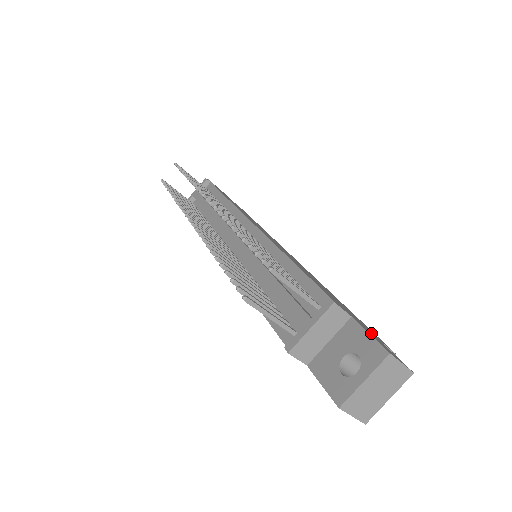
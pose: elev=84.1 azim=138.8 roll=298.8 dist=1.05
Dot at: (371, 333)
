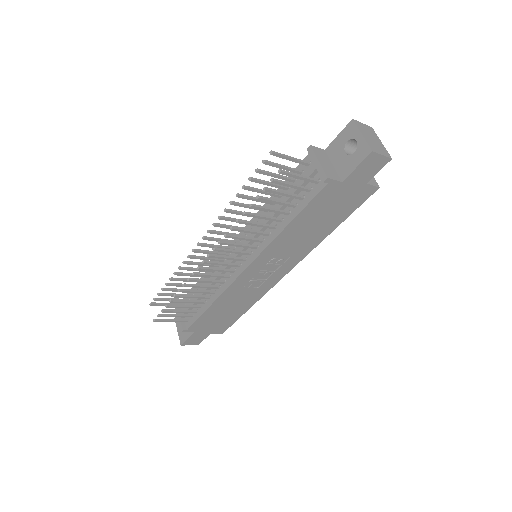
Dot at: occluded
